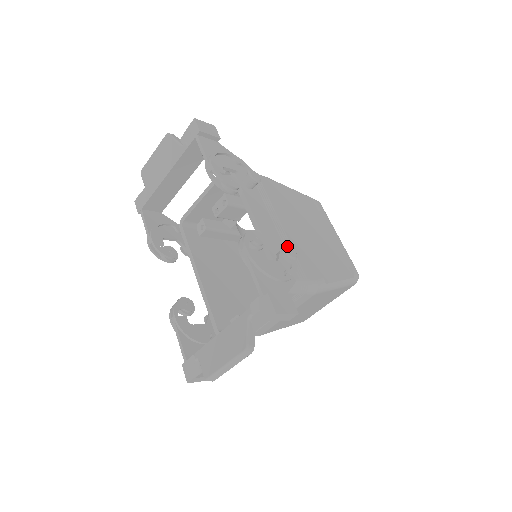
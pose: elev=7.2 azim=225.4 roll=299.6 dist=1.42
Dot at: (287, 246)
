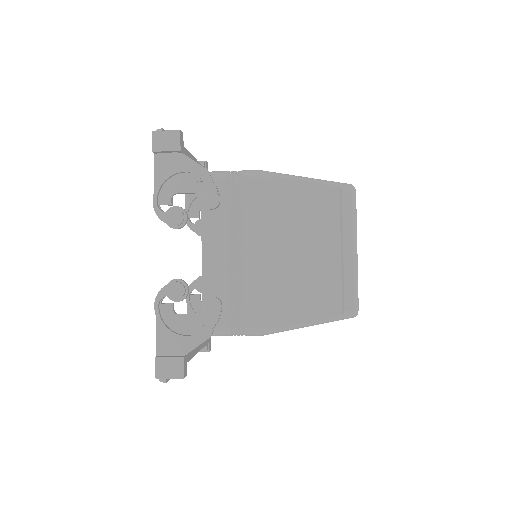
Dot at: (209, 300)
